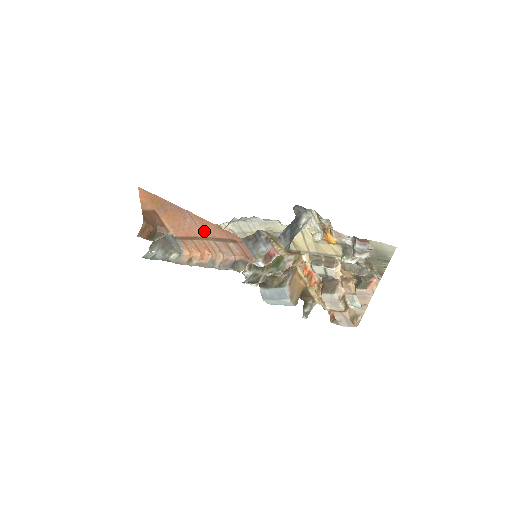
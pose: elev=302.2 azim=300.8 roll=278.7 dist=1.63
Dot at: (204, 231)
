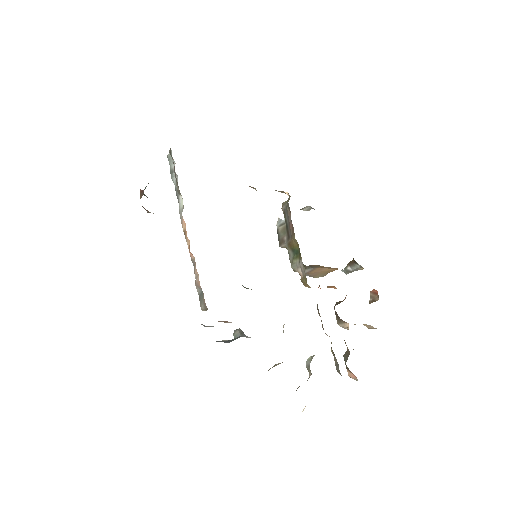
Dot at: occluded
